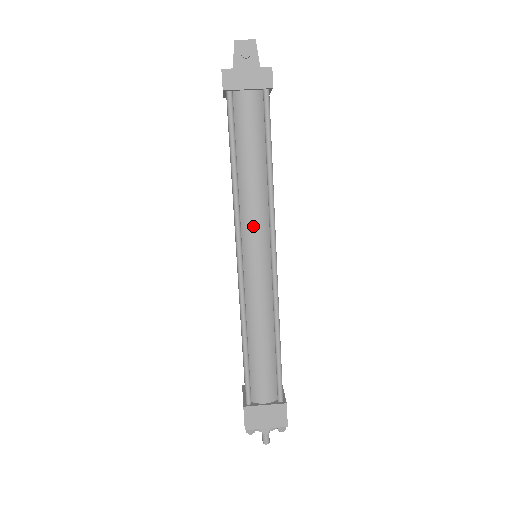
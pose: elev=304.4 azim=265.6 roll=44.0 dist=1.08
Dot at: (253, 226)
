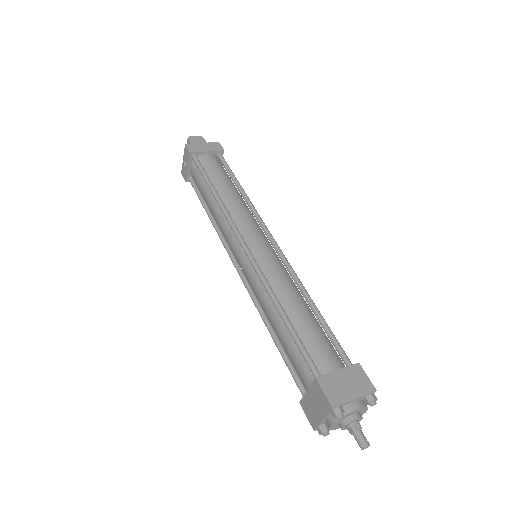
Dot at: (245, 221)
